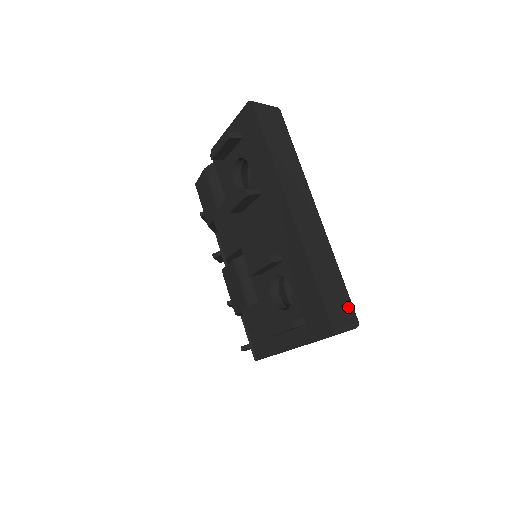
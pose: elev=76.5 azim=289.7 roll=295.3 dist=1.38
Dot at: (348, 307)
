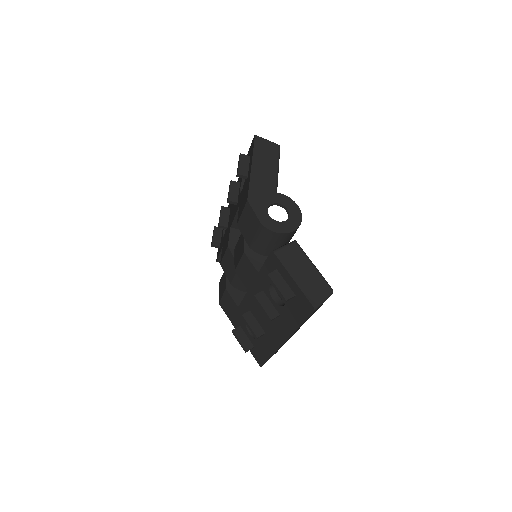
Dot at: occluded
